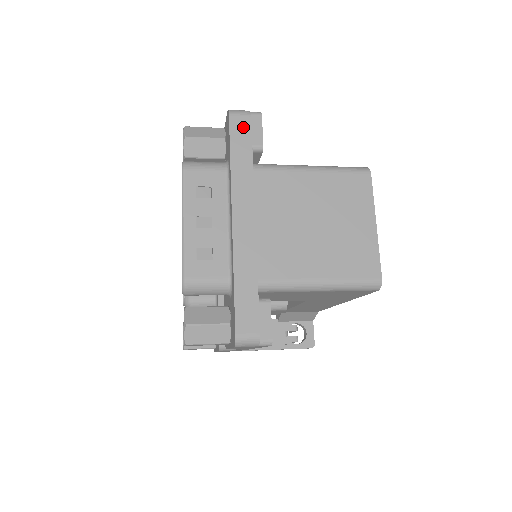
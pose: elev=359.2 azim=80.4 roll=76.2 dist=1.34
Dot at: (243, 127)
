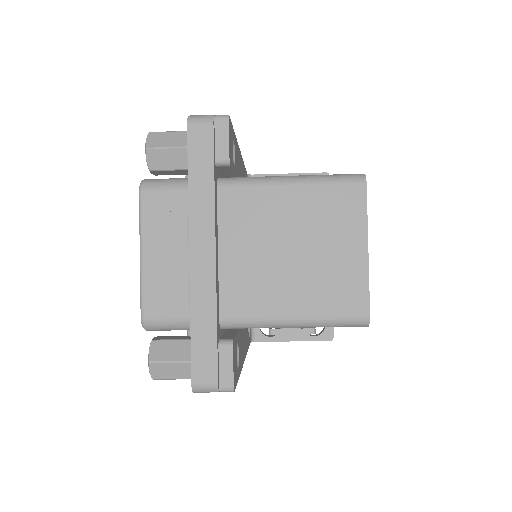
Dot at: (203, 139)
